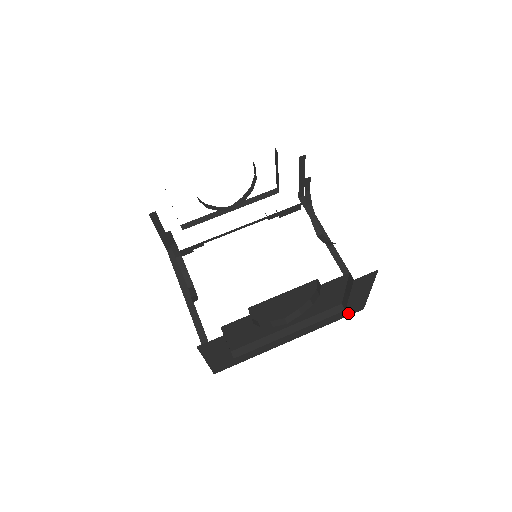
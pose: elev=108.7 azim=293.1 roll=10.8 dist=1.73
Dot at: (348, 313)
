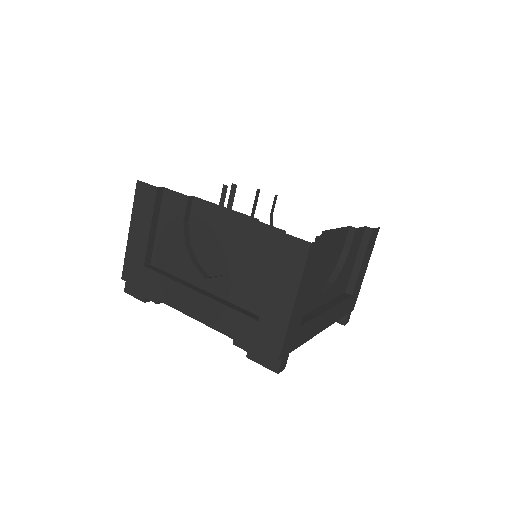
Dot at: (260, 340)
